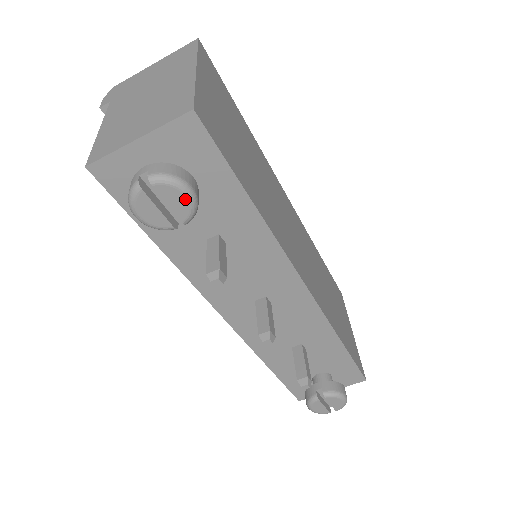
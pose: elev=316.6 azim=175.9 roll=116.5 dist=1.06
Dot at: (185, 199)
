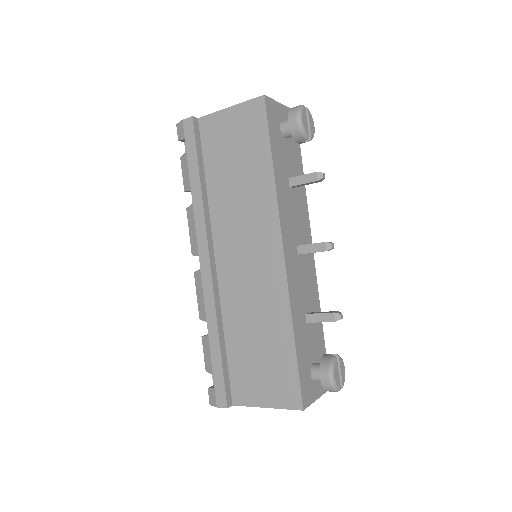
Dot at: occluded
